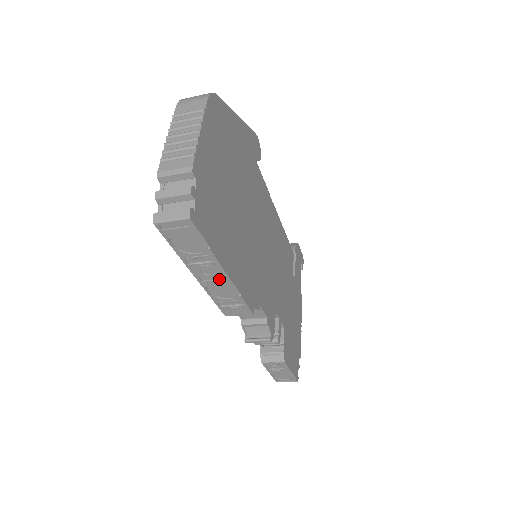
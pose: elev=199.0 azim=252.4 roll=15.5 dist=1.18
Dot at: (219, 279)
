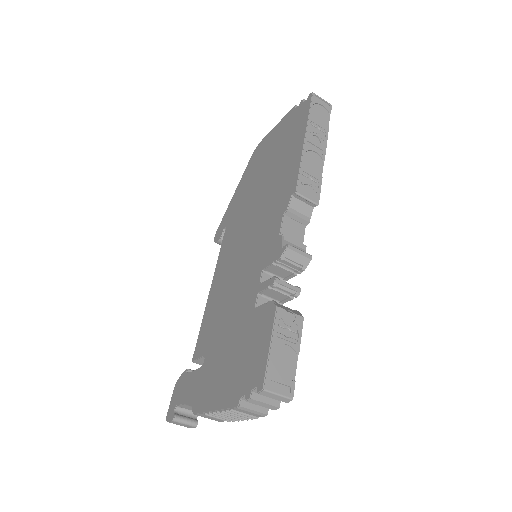
Dot at: (318, 152)
